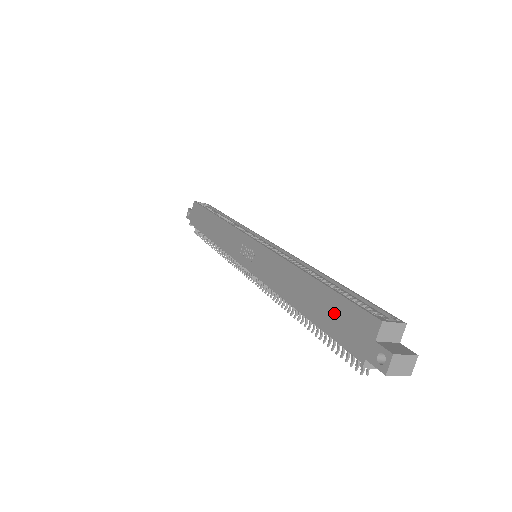
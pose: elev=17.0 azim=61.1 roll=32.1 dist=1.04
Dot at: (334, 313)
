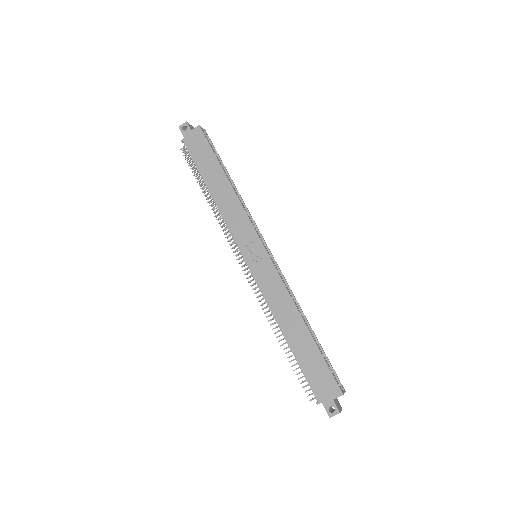
Dot at: (314, 365)
